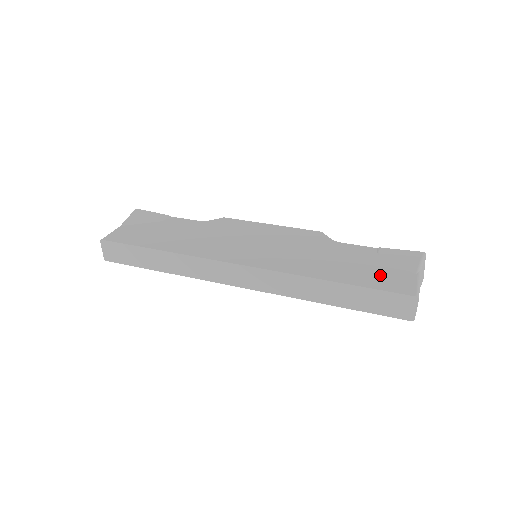
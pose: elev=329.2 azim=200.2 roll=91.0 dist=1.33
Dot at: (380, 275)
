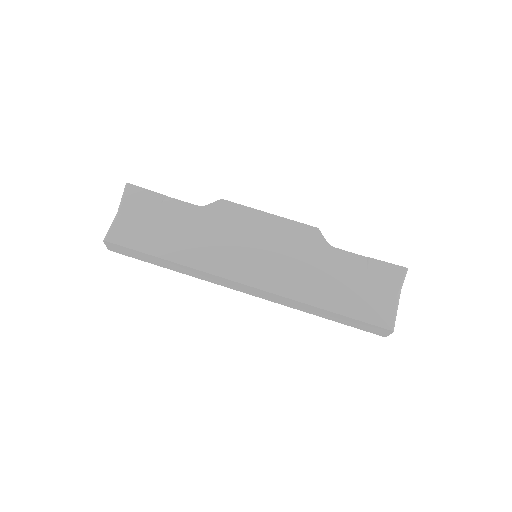
Dot at: (366, 301)
